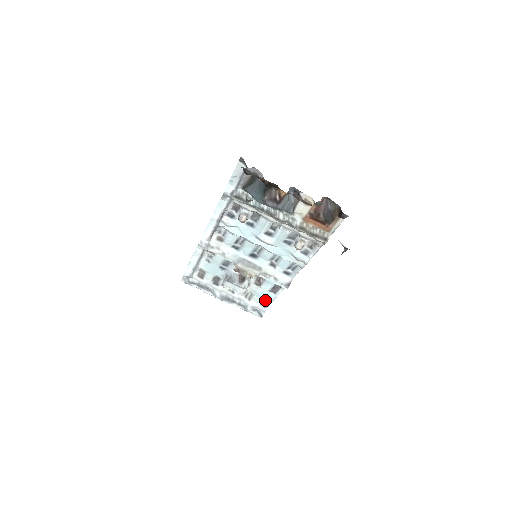
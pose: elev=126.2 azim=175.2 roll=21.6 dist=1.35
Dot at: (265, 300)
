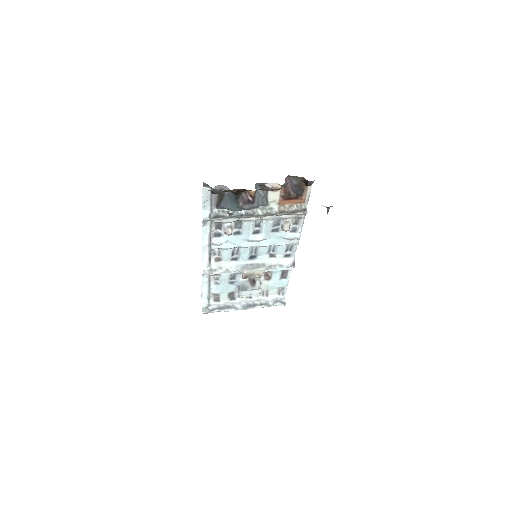
Dot at: (280, 289)
